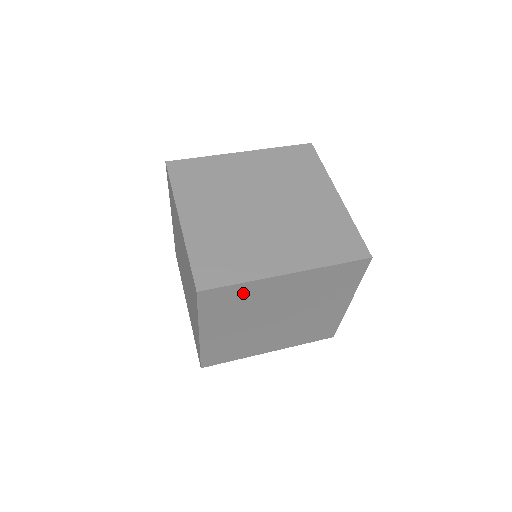
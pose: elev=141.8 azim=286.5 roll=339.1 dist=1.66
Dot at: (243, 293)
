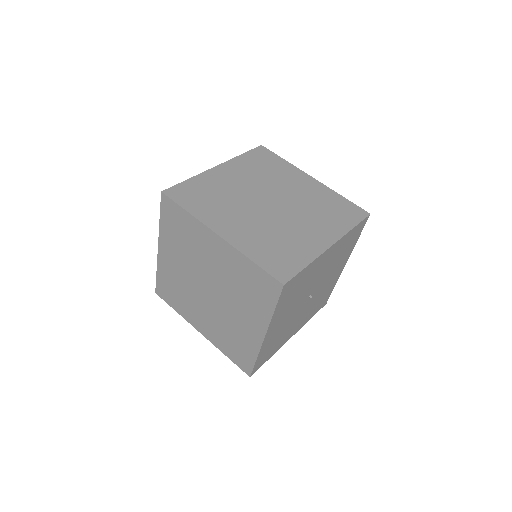
Dot at: occluded
